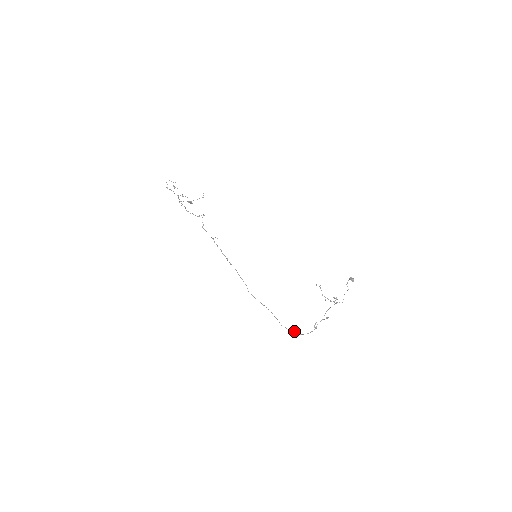
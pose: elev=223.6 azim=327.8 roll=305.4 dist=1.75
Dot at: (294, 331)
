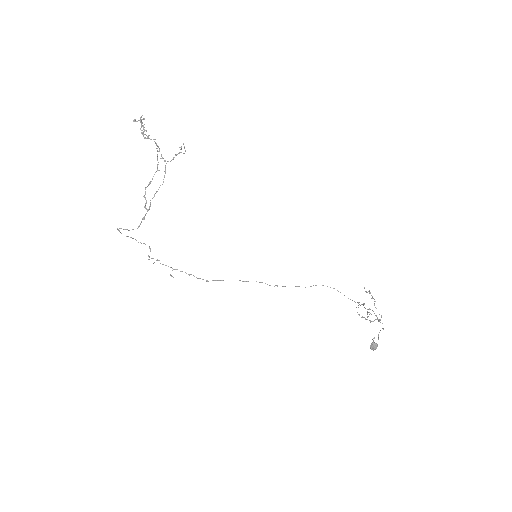
Dot at: (338, 291)
